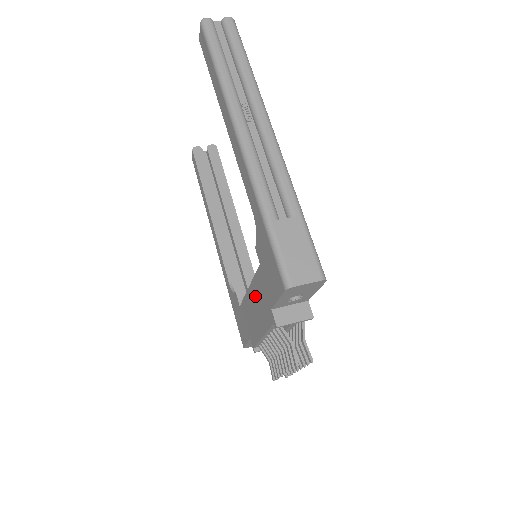
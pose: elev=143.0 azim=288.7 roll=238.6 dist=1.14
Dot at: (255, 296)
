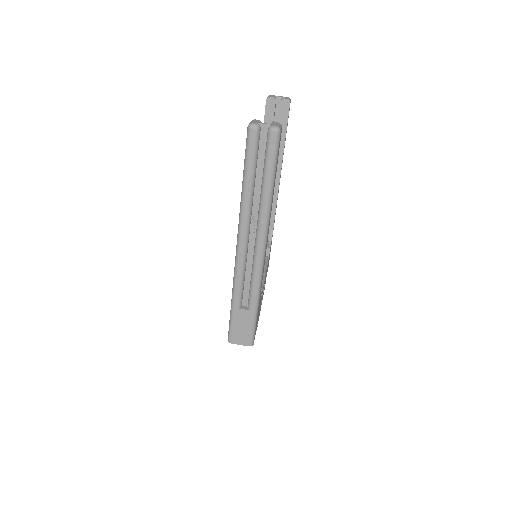
Dot at: occluded
